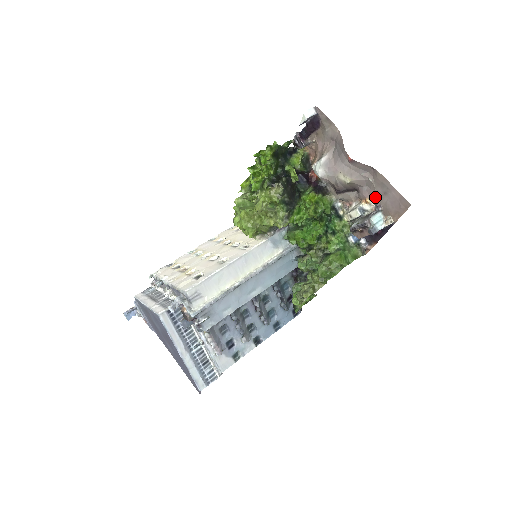
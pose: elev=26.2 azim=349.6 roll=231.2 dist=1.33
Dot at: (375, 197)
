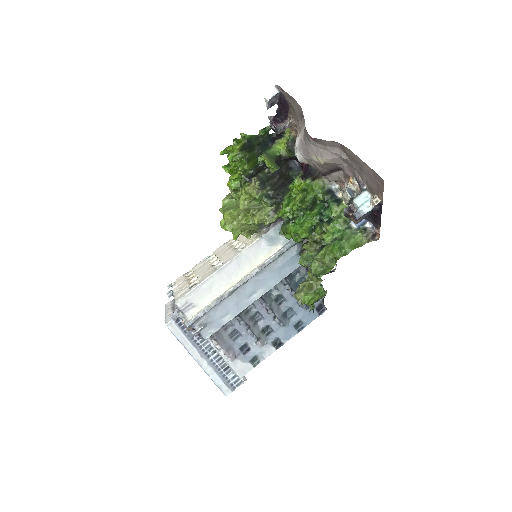
Dot at: (356, 175)
